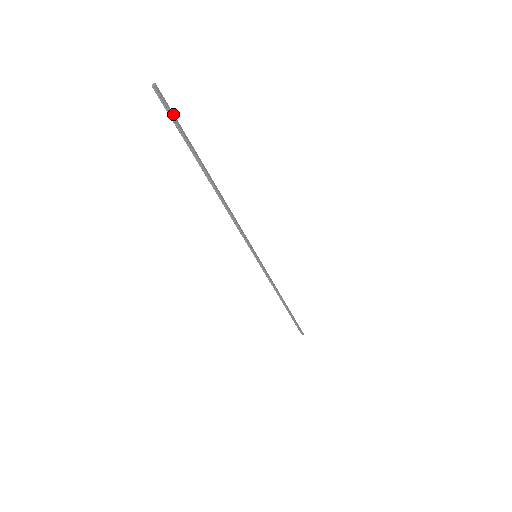
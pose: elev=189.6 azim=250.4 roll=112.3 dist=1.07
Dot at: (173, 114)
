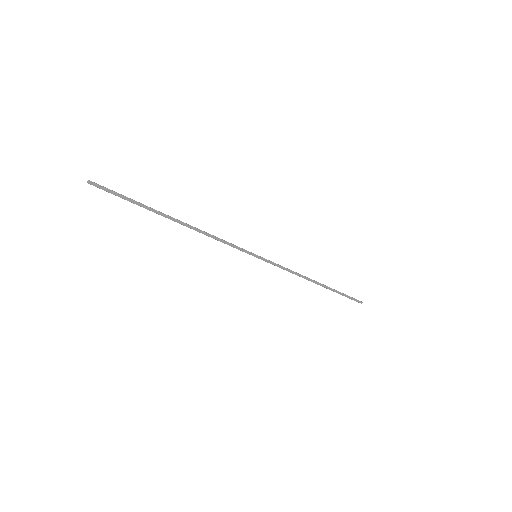
Dot at: (113, 192)
